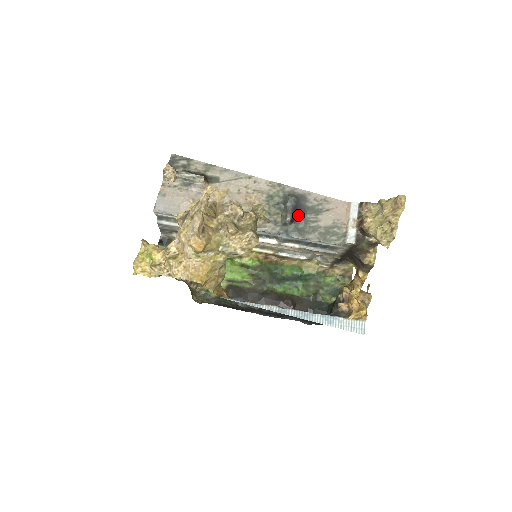
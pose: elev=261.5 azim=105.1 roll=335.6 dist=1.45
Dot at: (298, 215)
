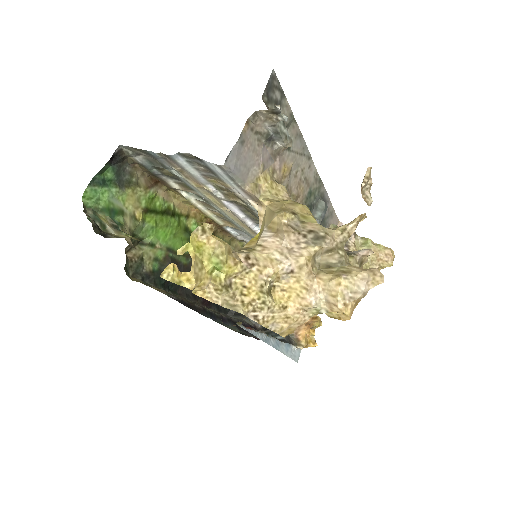
Dot at: occluded
